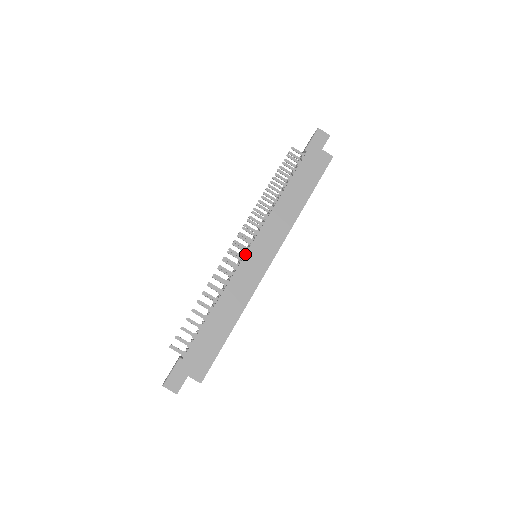
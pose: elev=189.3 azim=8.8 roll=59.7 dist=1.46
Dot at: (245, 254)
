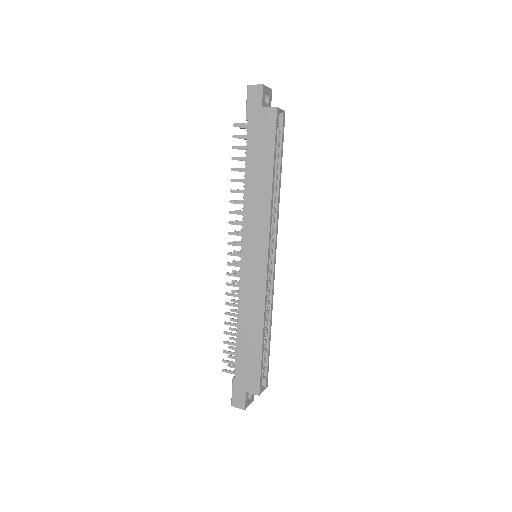
Dot at: (240, 263)
